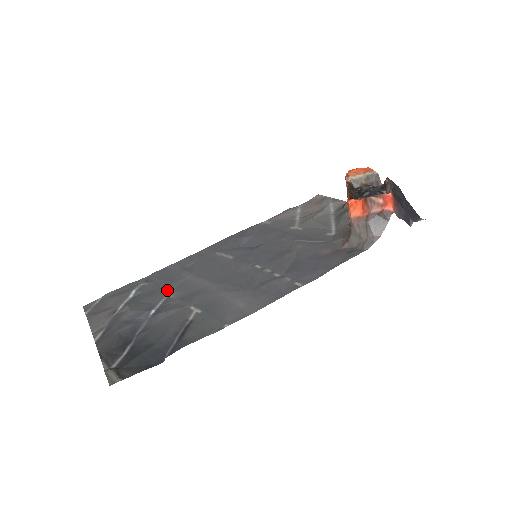
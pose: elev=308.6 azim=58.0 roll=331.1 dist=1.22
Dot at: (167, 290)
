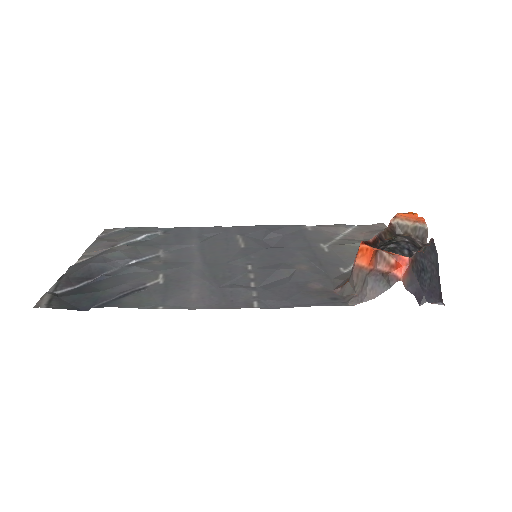
Dot at: (166, 248)
